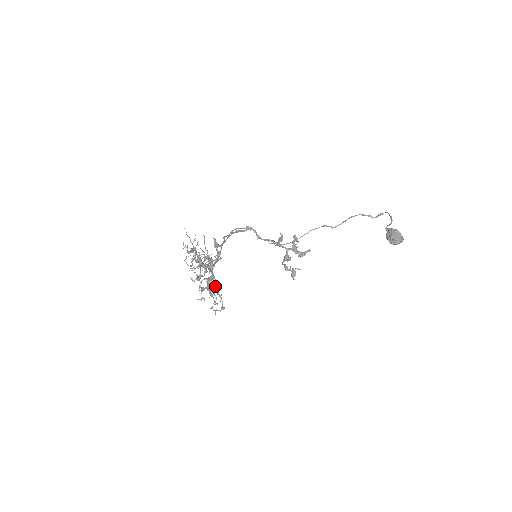
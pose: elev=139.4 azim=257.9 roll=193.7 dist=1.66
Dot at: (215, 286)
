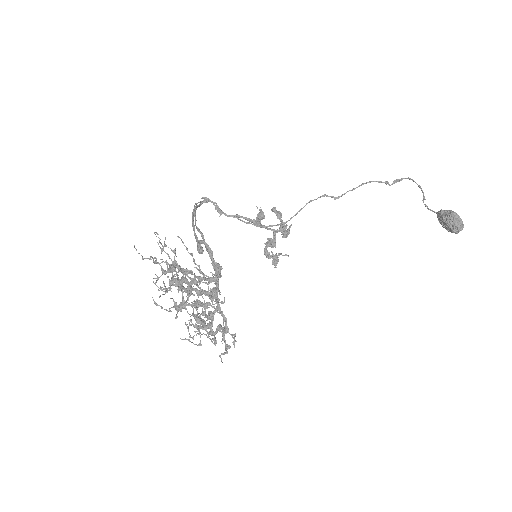
Dot at: (226, 324)
